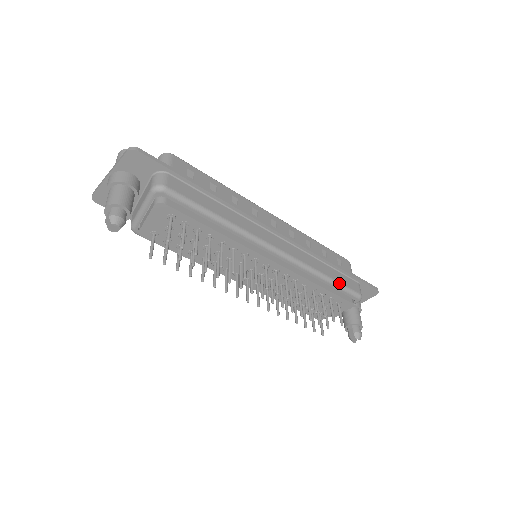
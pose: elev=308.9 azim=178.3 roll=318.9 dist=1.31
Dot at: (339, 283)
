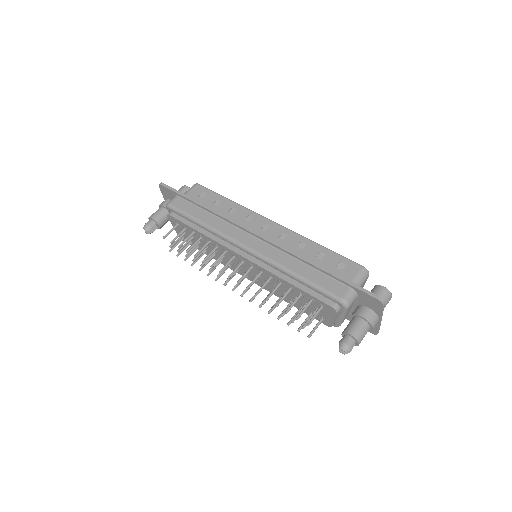
Dot at: (312, 283)
